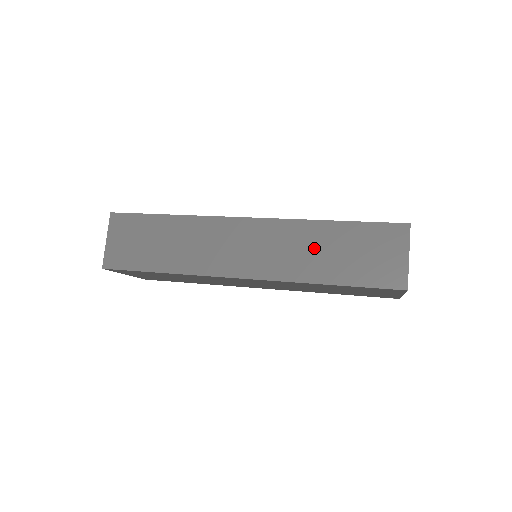
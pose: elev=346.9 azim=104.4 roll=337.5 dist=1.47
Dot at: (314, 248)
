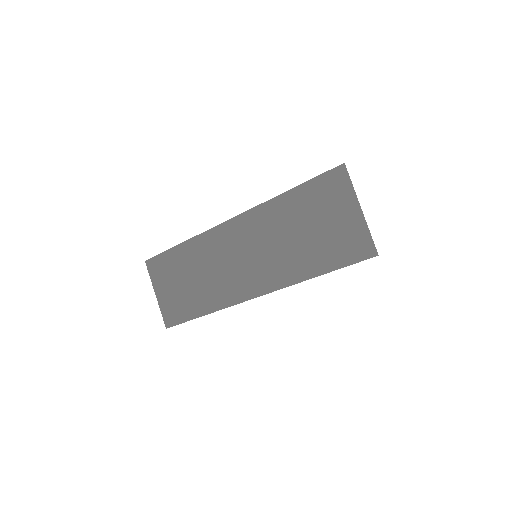
Dot at: occluded
